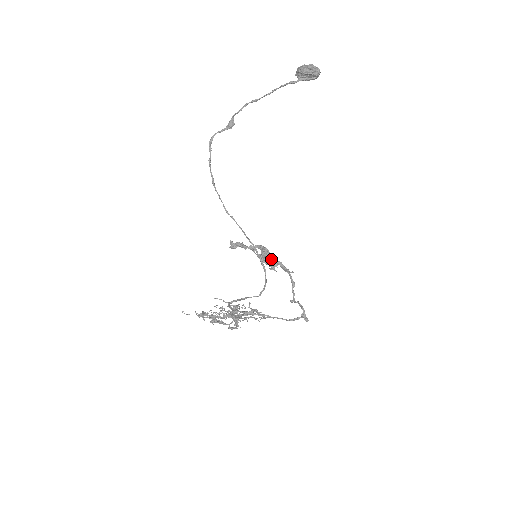
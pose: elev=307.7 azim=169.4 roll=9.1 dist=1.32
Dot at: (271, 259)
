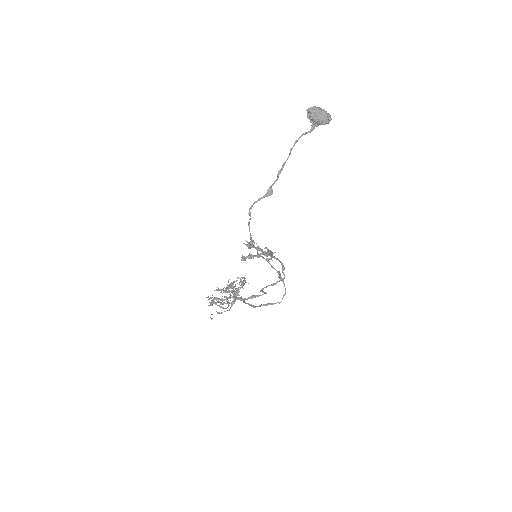
Dot at: (253, 241)
